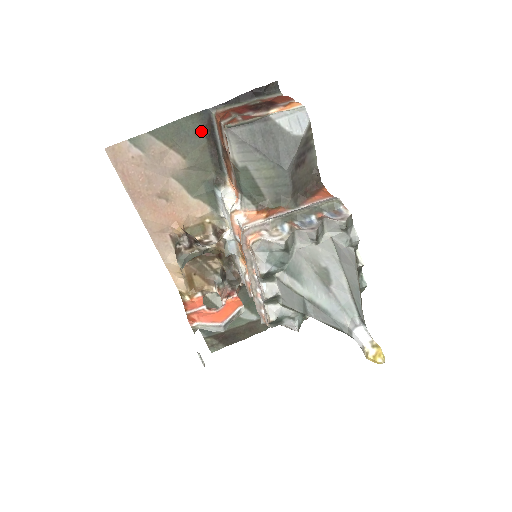
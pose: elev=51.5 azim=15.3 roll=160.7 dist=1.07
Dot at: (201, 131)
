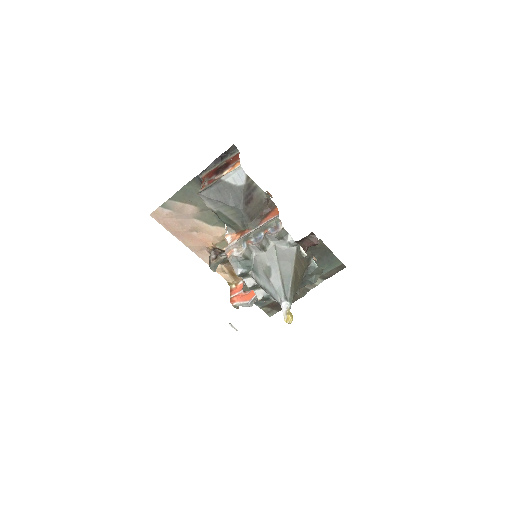
Dot at: (199, 188)
